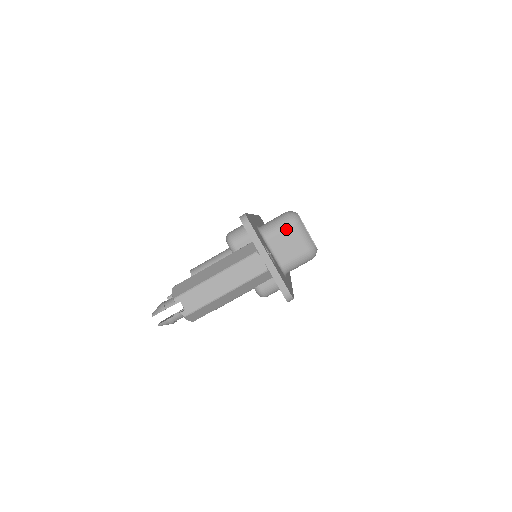
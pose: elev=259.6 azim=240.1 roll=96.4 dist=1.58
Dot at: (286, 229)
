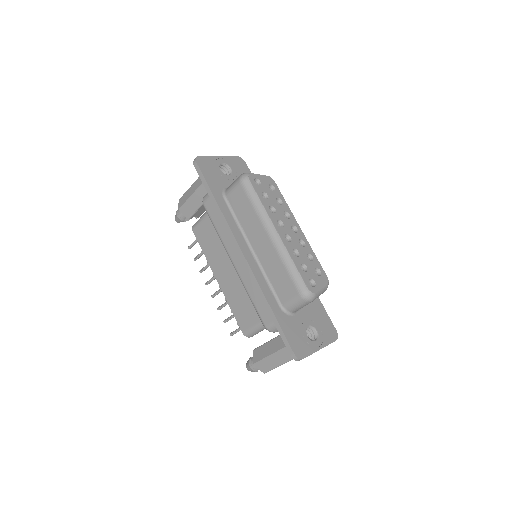
Dot at: occluded
